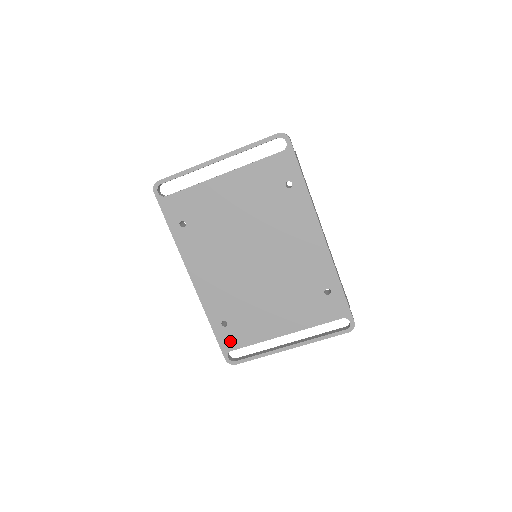
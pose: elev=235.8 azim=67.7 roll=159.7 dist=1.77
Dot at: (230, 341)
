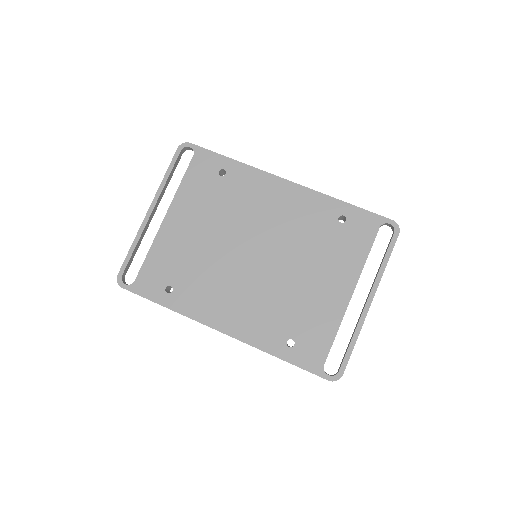
Dot at: (313, 355)
